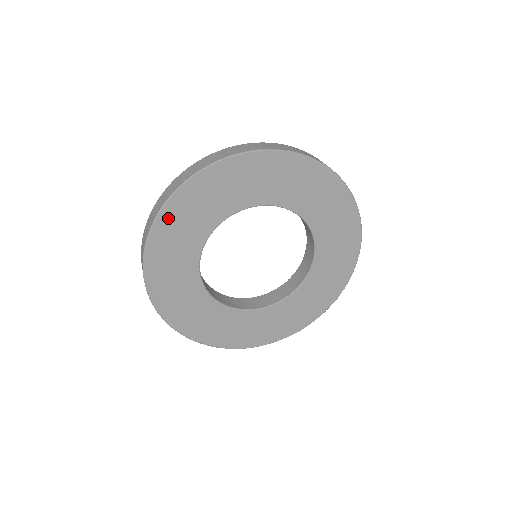
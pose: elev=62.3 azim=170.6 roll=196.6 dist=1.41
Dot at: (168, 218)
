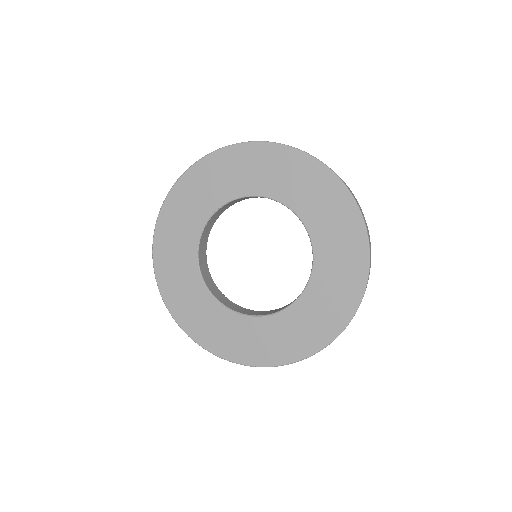
Dot at: (252, 152)
